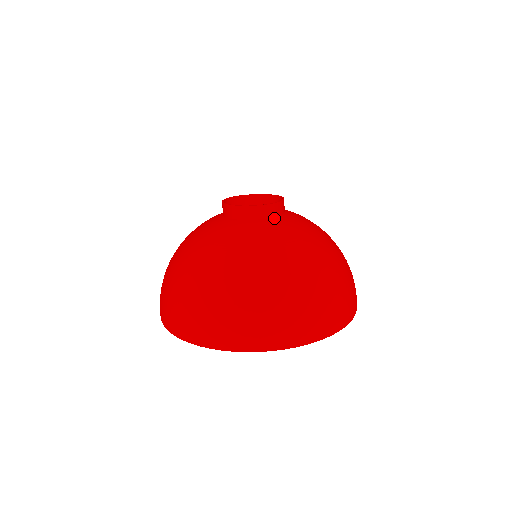
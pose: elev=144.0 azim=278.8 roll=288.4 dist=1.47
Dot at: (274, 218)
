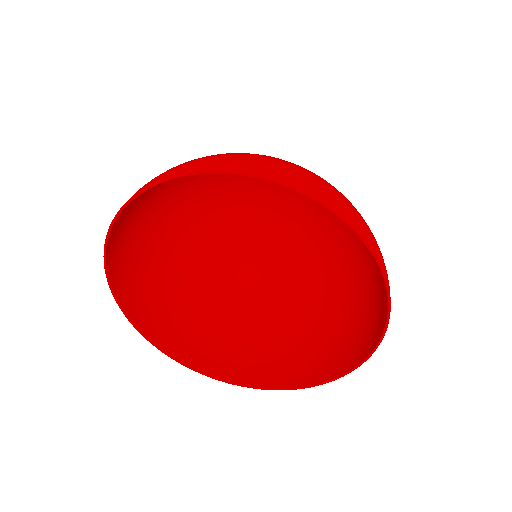
Dot at: (283, 196)
